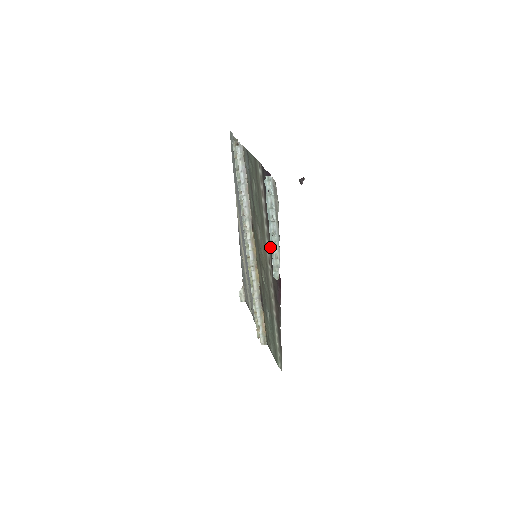
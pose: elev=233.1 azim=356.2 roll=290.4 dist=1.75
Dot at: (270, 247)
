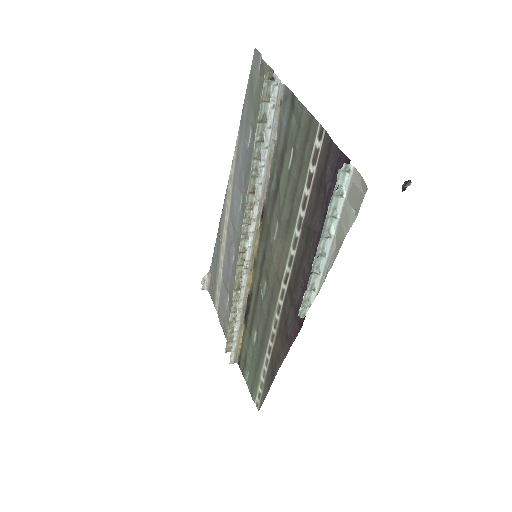
Dot at: (298, 263)
